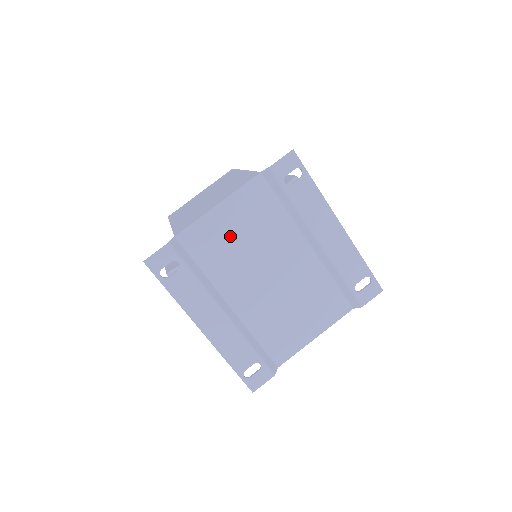
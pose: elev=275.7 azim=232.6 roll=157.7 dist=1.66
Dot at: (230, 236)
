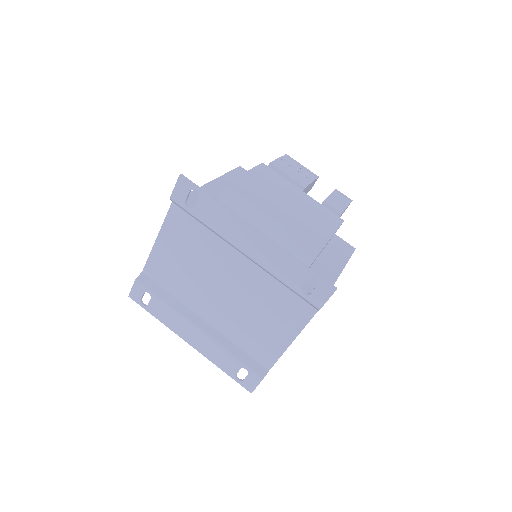
Dot at: (177, 262)
